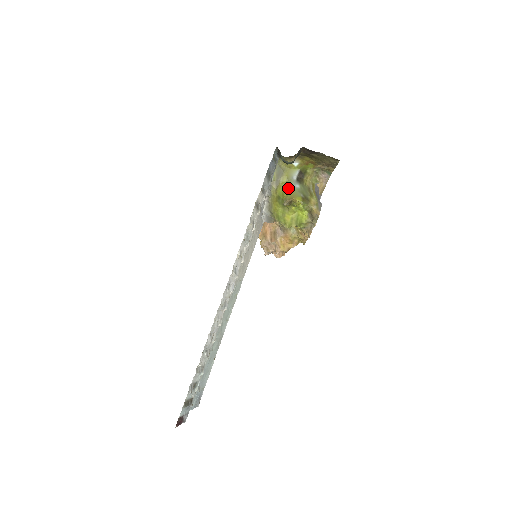
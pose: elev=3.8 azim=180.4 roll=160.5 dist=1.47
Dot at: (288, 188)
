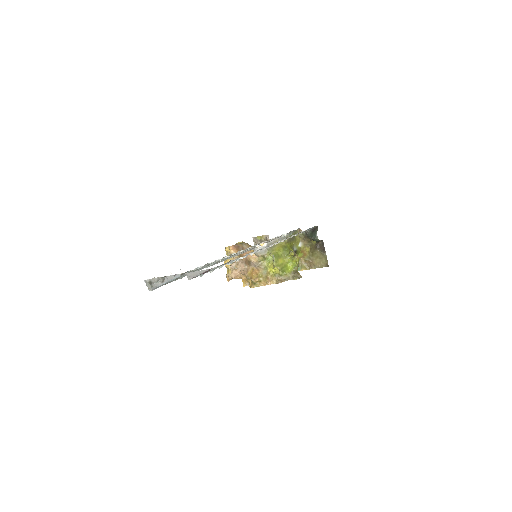
Dot at: occluded
